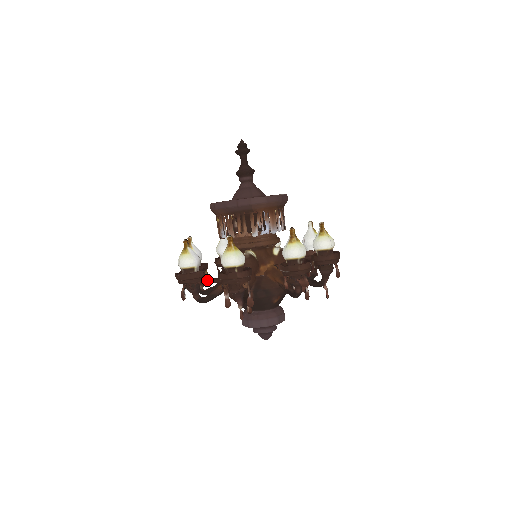
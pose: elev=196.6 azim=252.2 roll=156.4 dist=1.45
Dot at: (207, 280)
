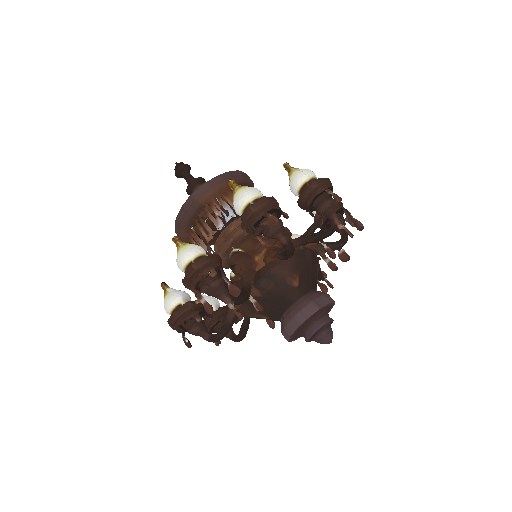
Dot at: occluded
